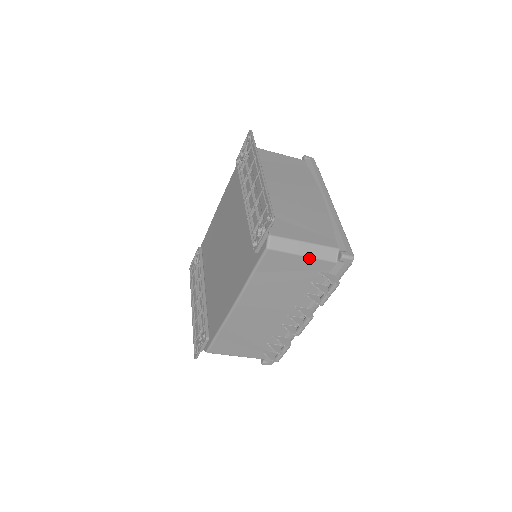
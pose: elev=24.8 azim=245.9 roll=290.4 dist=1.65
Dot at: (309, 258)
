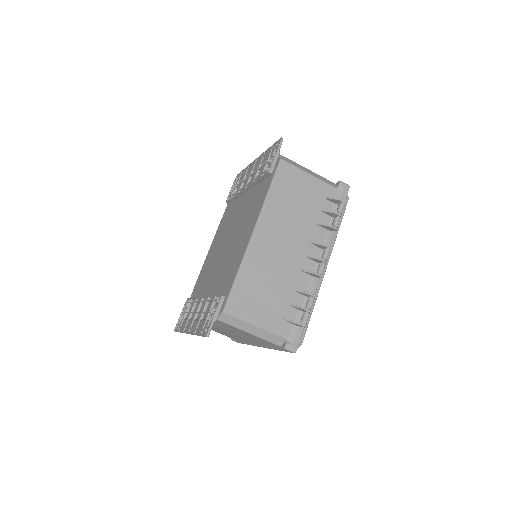
Dot at: (315, 178)
